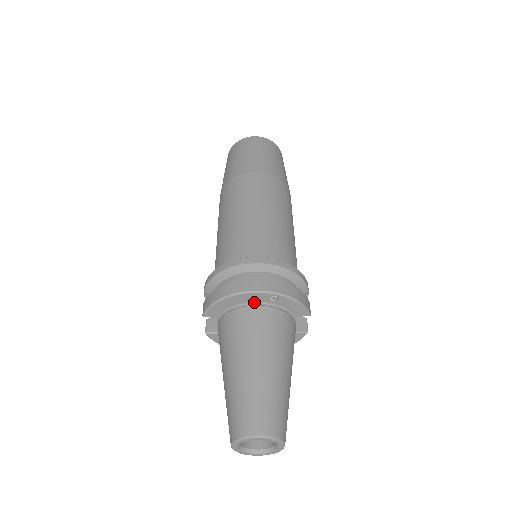
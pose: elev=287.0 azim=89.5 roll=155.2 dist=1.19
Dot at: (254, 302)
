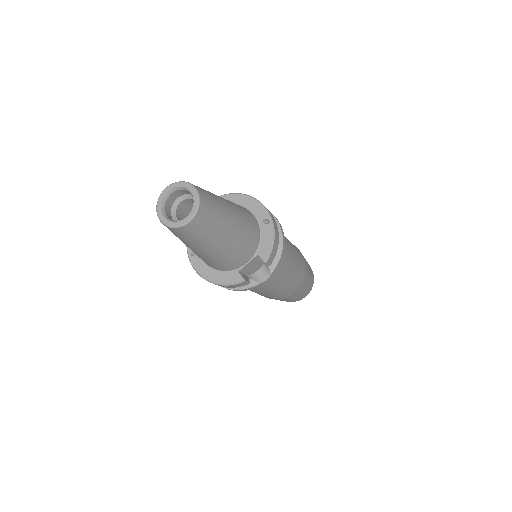
Dot at: (253, 214)
